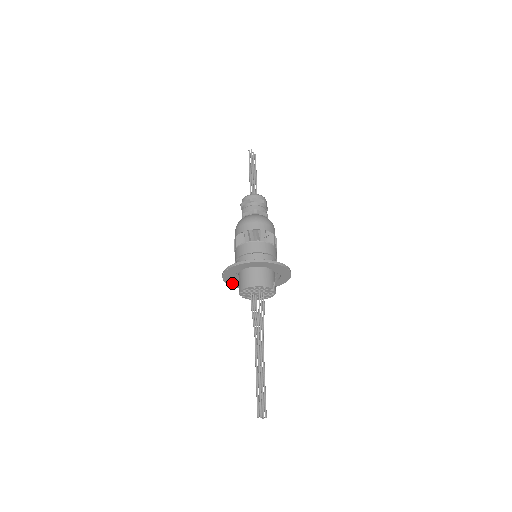
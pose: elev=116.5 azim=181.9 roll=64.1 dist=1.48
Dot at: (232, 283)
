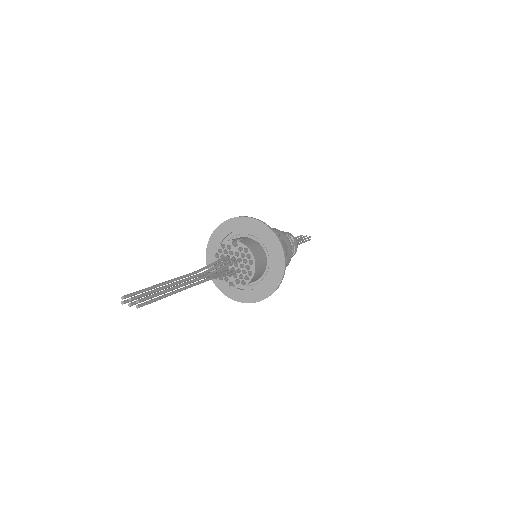
Dot at: (243, 297)
